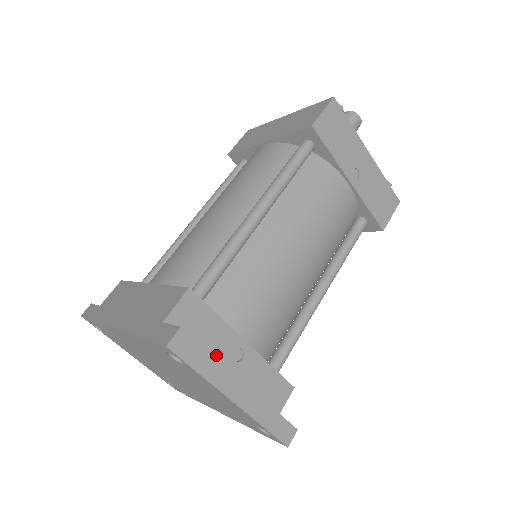
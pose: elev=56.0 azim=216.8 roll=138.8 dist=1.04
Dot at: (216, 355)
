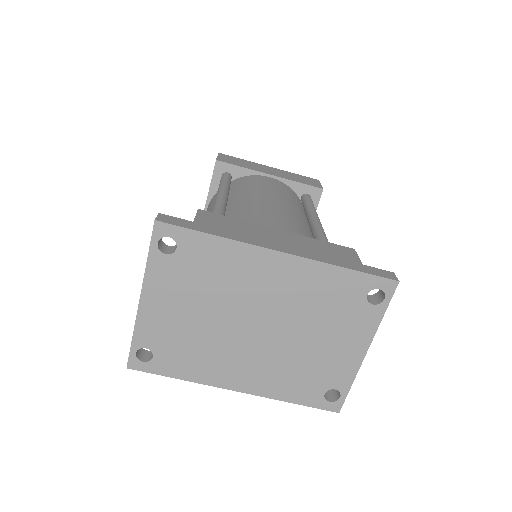
Dot at: occluded
